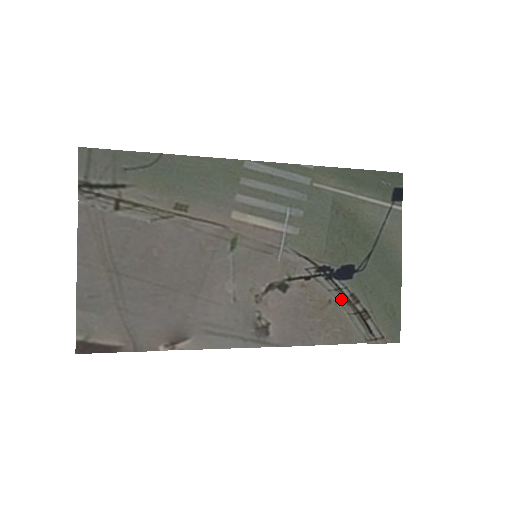
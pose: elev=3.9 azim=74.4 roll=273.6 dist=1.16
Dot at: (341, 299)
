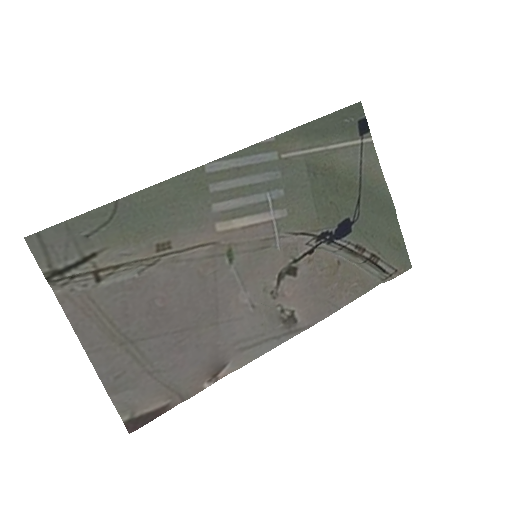
Dot at: (347, 255)
